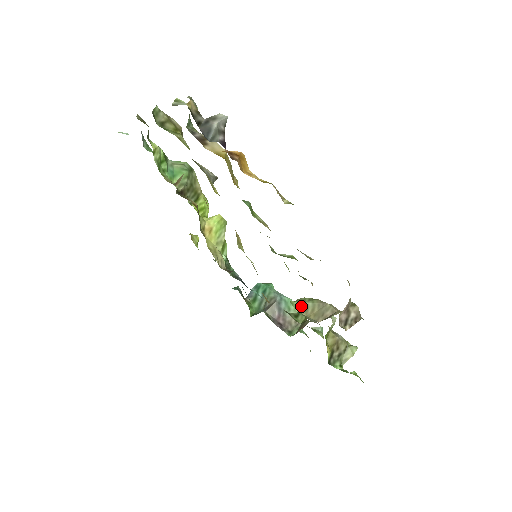
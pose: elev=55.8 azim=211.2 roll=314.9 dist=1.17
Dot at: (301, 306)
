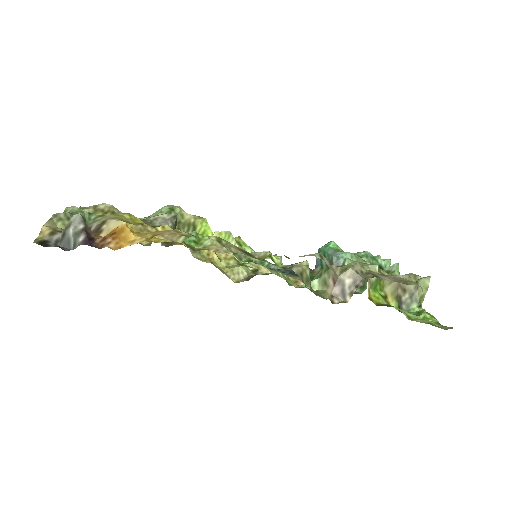
Dot at: (318, 282)
